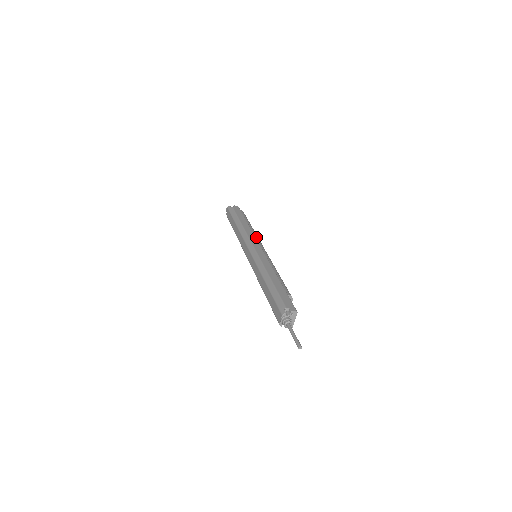
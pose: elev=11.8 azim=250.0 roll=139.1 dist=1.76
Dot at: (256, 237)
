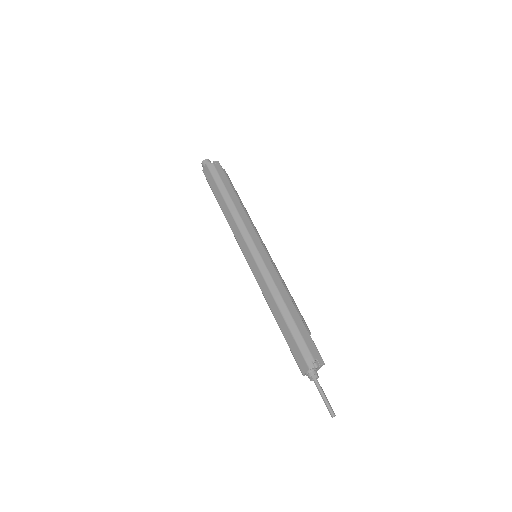
Dot at: (252, 225)
